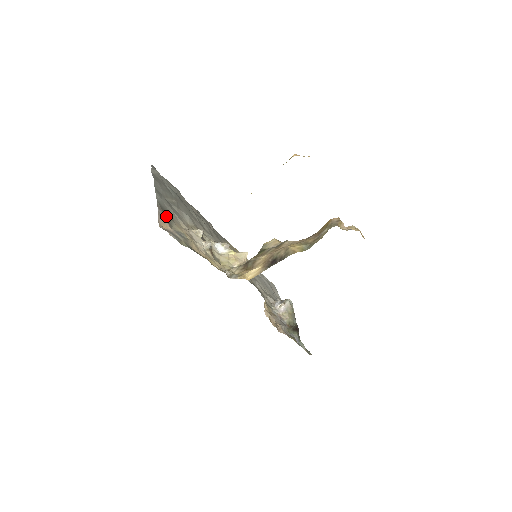
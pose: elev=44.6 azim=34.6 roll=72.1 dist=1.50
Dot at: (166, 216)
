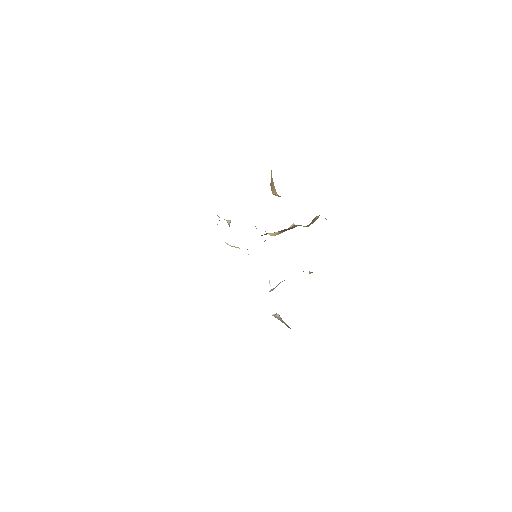
Dot at: occluded
